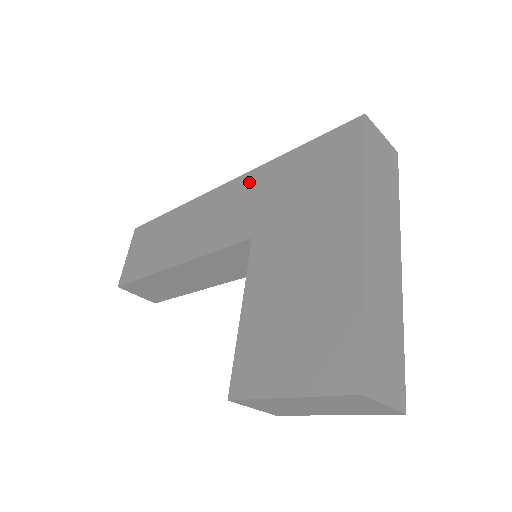
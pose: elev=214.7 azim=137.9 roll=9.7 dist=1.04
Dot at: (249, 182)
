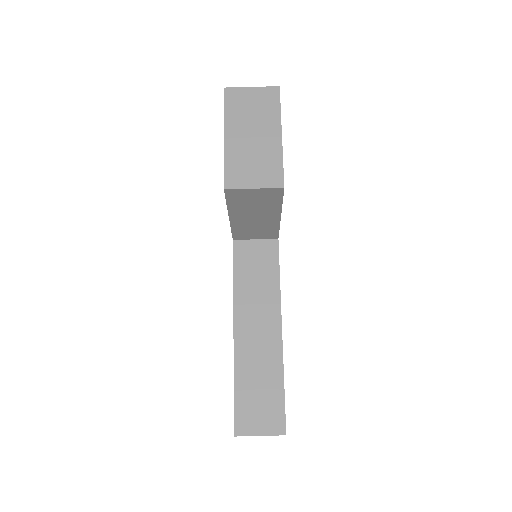
Dot at: occluded
